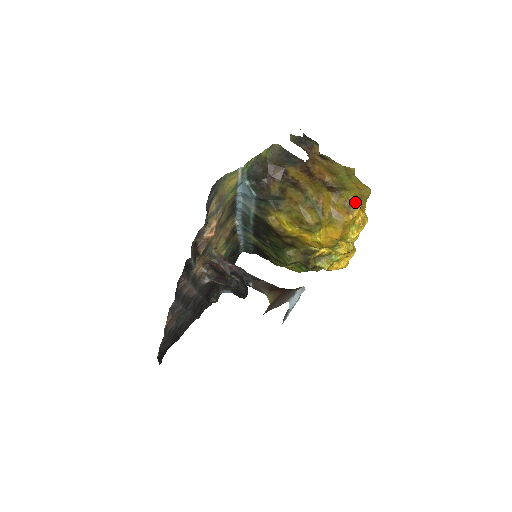
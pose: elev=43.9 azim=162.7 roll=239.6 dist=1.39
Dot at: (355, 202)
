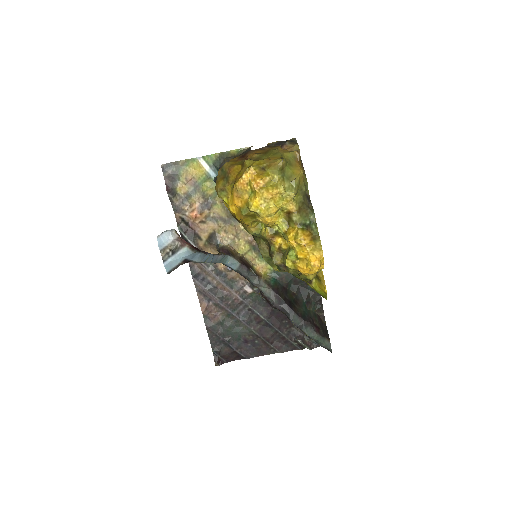
Dot at: (249, 167)
